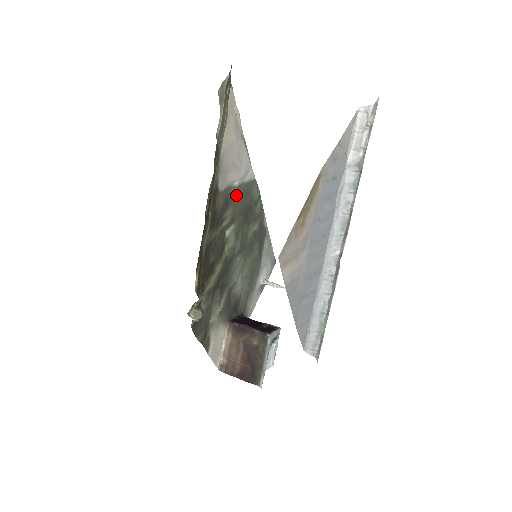
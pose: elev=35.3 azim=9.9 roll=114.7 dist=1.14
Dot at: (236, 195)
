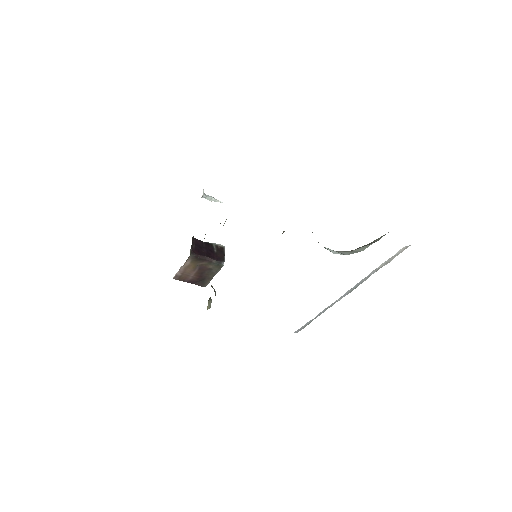
Dot at: occluded
